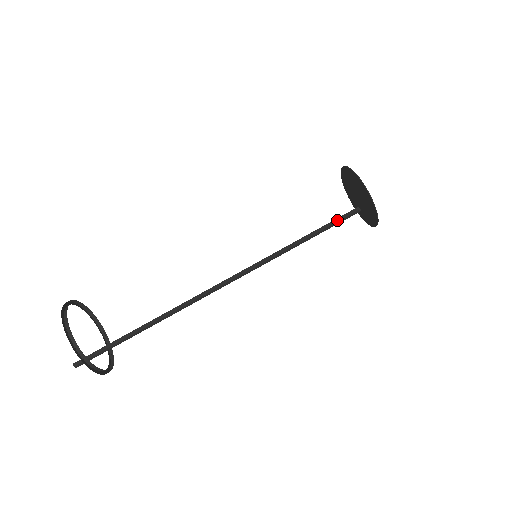
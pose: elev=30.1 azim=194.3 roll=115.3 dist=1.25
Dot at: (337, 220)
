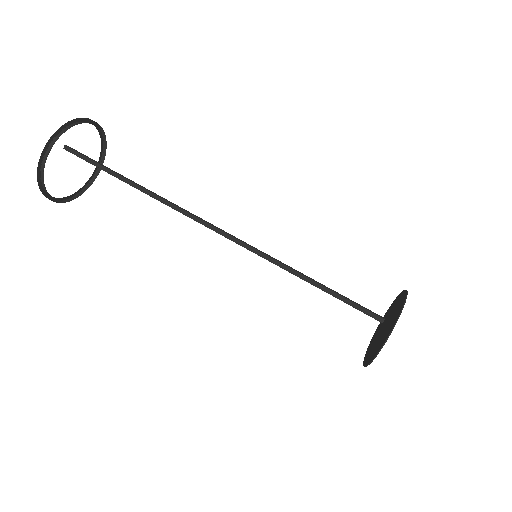
Dot at: (355, 305)
